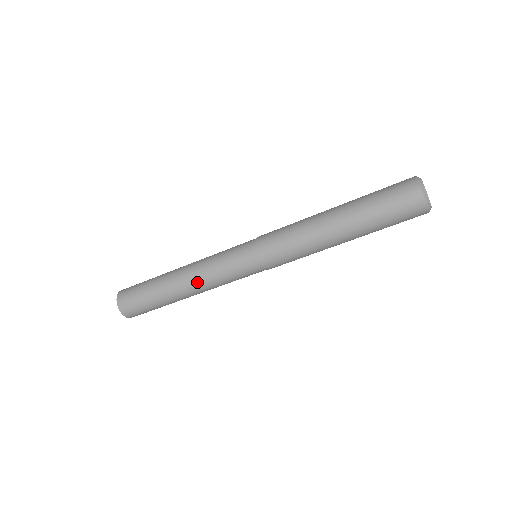
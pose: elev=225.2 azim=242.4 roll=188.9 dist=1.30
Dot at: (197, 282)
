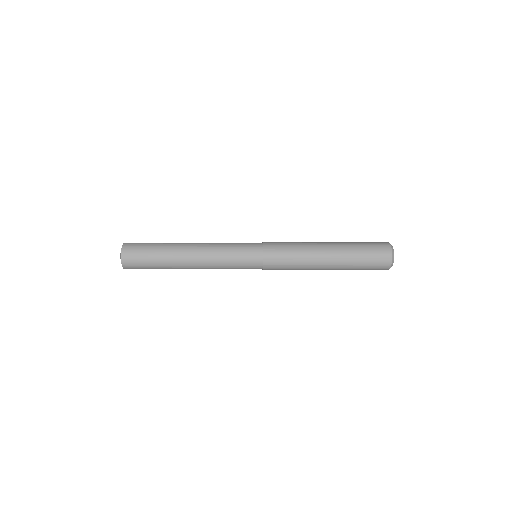
Dot at: (204, 267)
